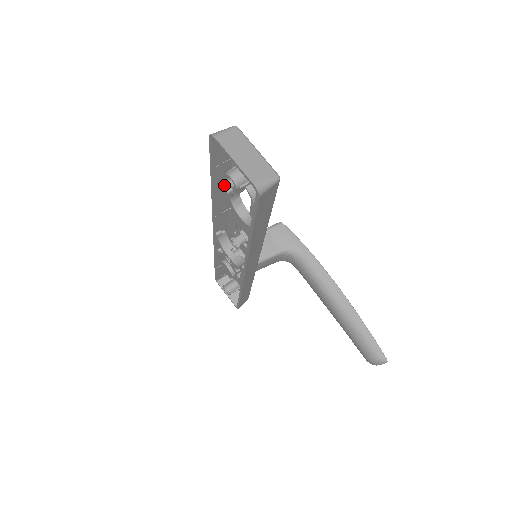
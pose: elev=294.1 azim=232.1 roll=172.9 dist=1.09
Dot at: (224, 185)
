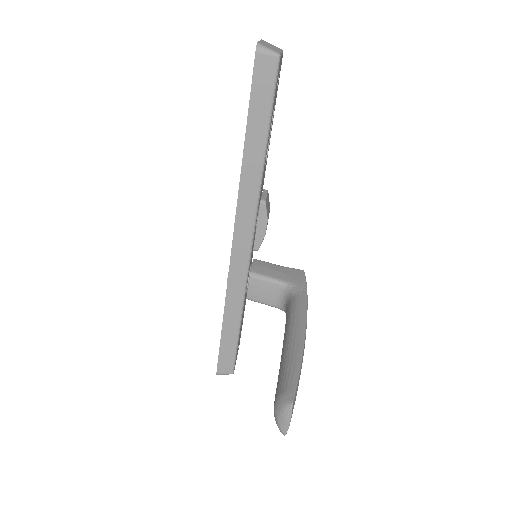
Dot at: occluded
